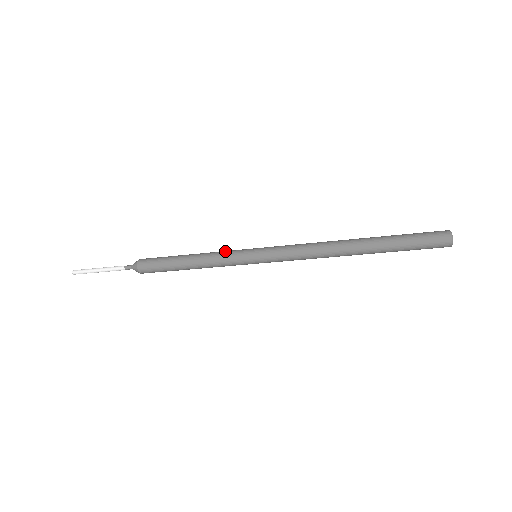
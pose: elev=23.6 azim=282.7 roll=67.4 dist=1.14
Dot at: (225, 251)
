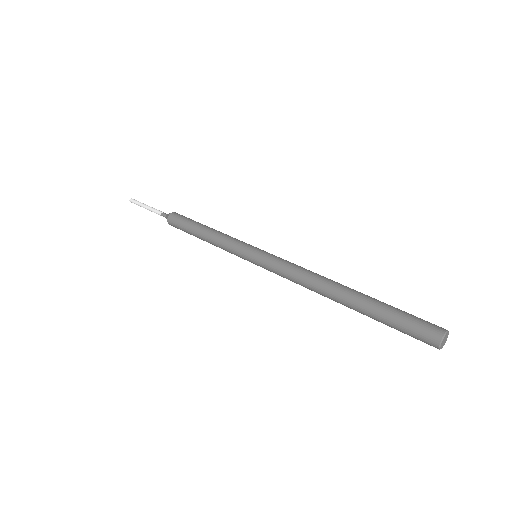
Dot at: (228, 246)
